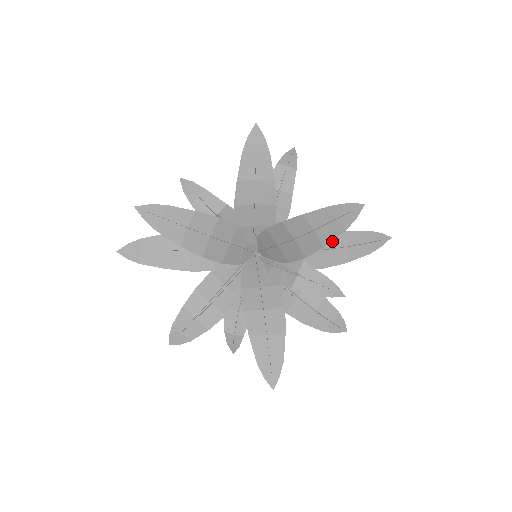
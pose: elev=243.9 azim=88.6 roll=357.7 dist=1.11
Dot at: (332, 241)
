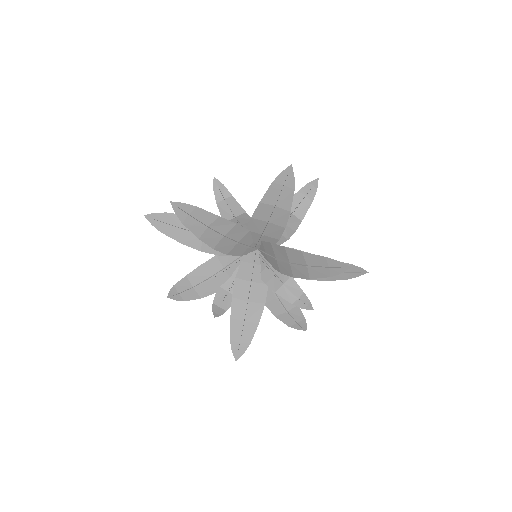
Dot at: occluded
